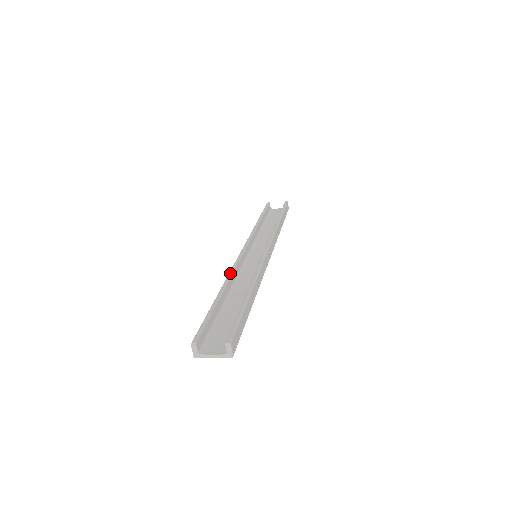
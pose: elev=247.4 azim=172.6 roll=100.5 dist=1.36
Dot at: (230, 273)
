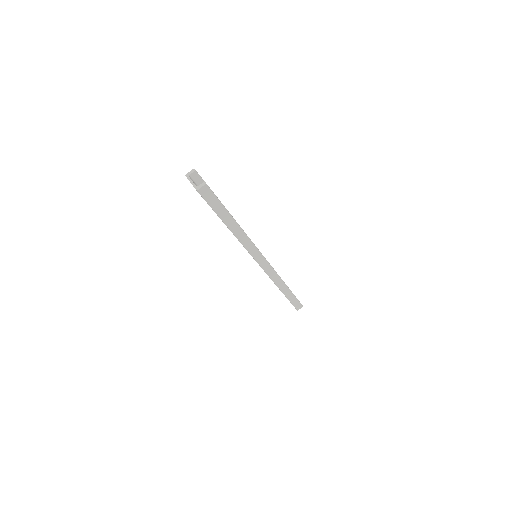
Dot at: occluded
